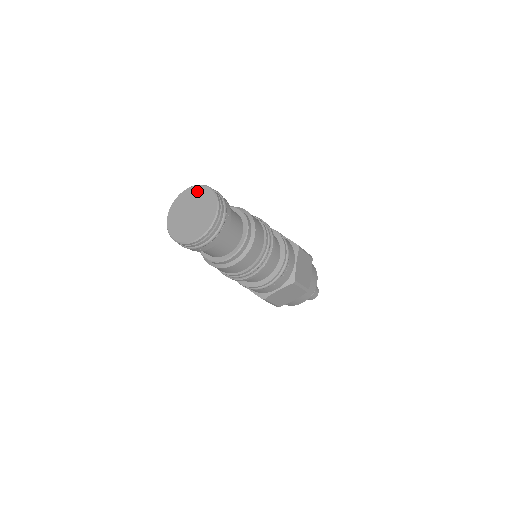
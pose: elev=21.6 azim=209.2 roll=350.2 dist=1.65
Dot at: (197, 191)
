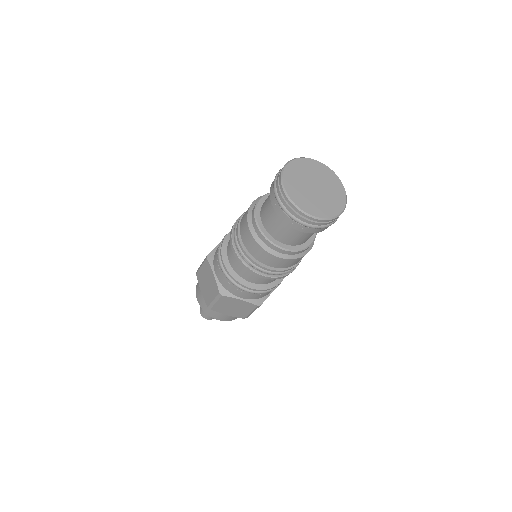
Dot at: (330, 175)
